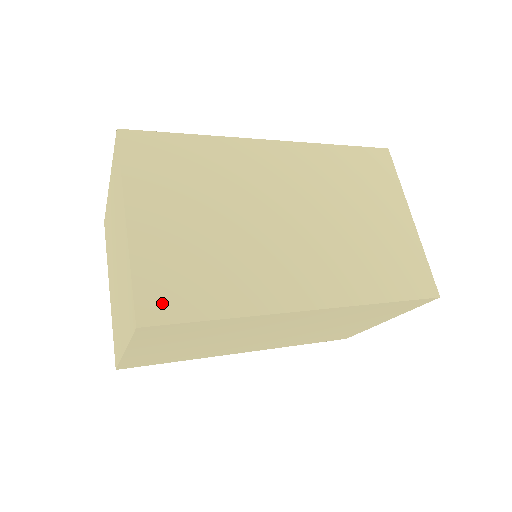
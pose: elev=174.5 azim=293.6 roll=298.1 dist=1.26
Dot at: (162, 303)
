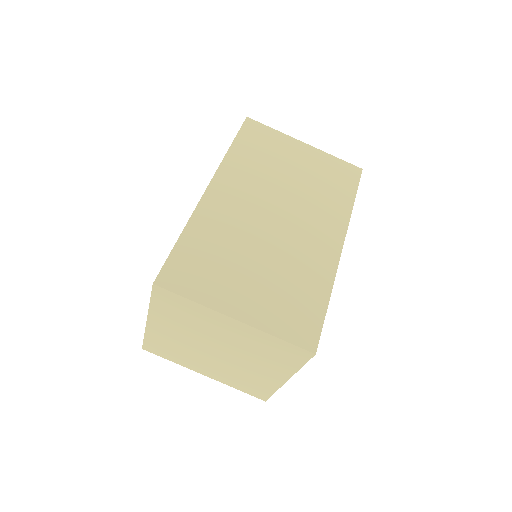
Dot at: (305, 330)
